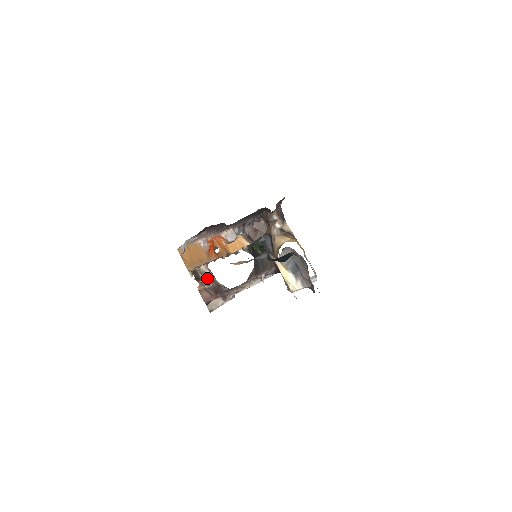
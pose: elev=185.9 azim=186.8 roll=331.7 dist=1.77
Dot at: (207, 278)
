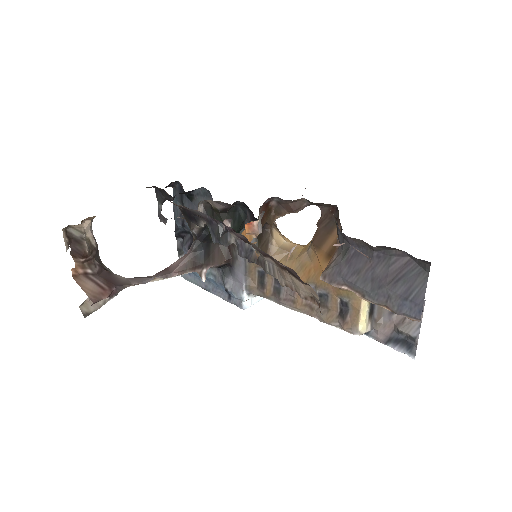
Dot at: (93, 255)
